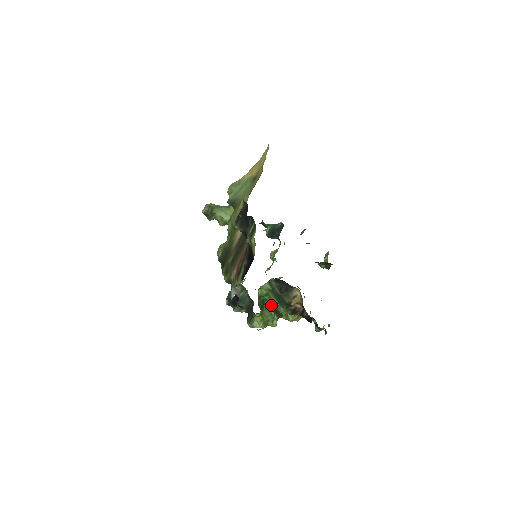
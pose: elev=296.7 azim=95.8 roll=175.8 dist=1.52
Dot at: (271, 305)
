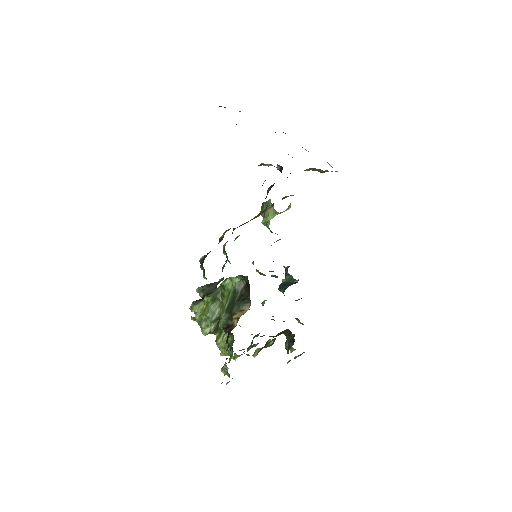
Dot at: (222, 306)
